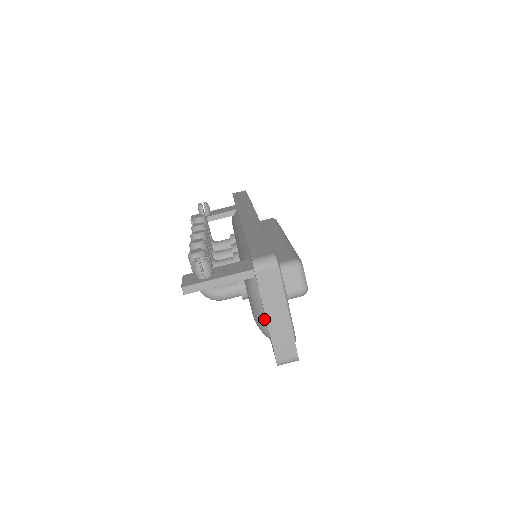
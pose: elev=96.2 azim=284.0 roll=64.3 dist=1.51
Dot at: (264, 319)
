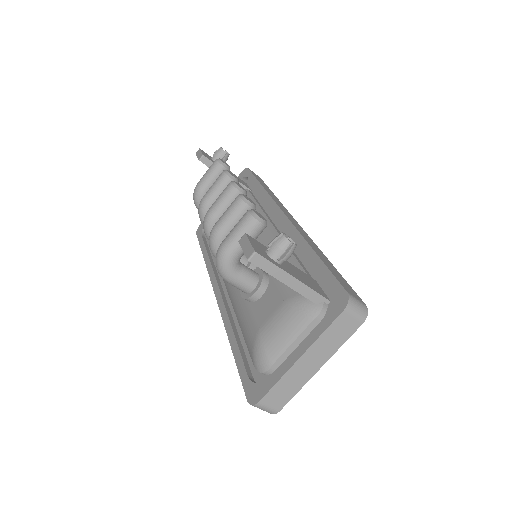
Dot at: (282, 349)
